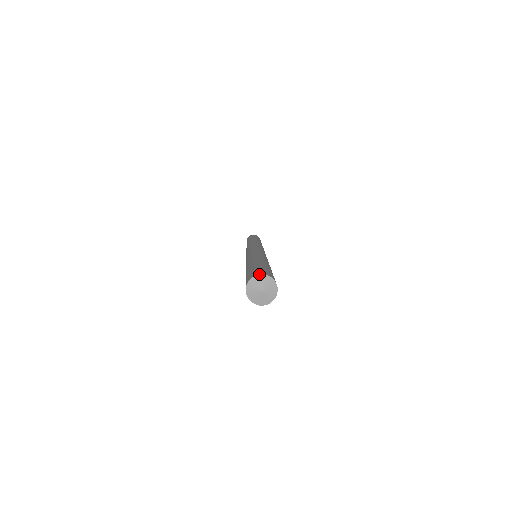
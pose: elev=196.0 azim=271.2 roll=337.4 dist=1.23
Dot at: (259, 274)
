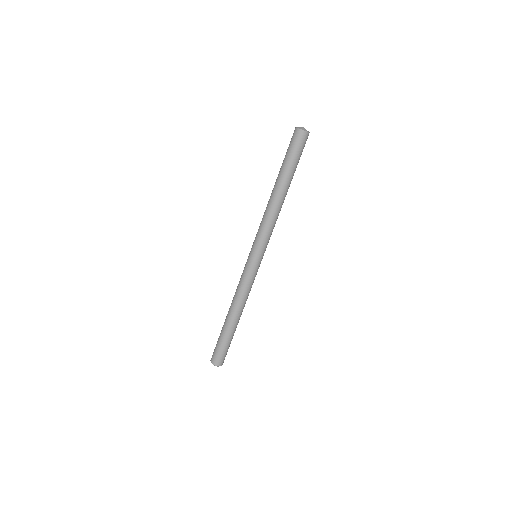
Dot at: occluded
